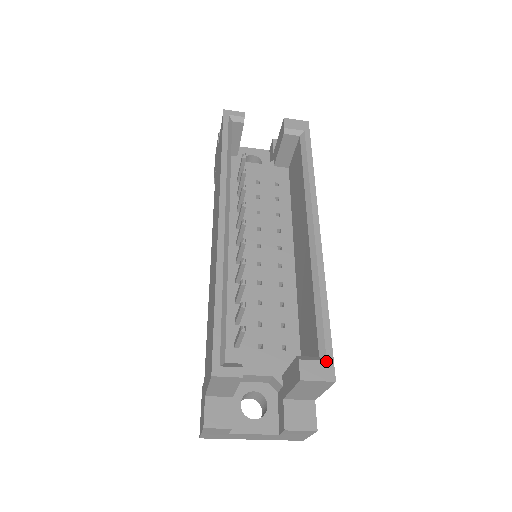
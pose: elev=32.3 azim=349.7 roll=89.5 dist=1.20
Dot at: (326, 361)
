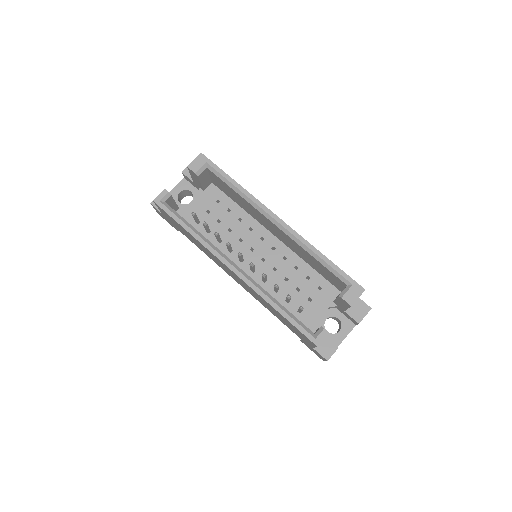
Dot at: (353, 285)
